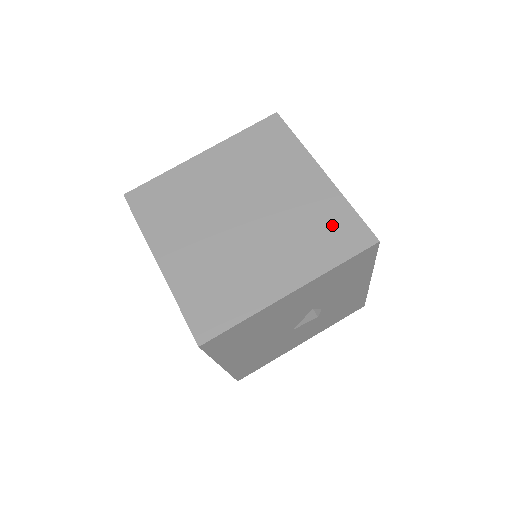
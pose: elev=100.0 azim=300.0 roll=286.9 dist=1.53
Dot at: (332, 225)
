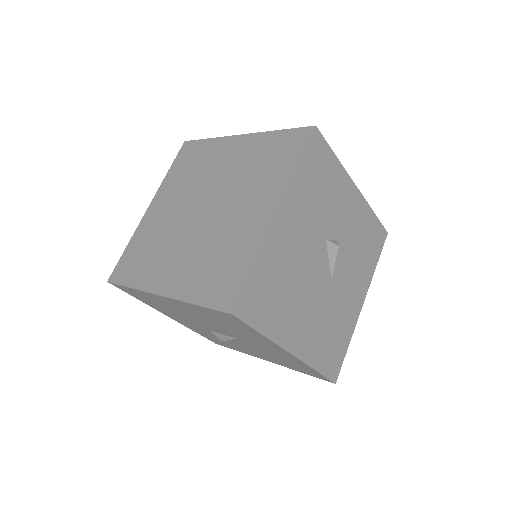
Dot at: (273, 151)
